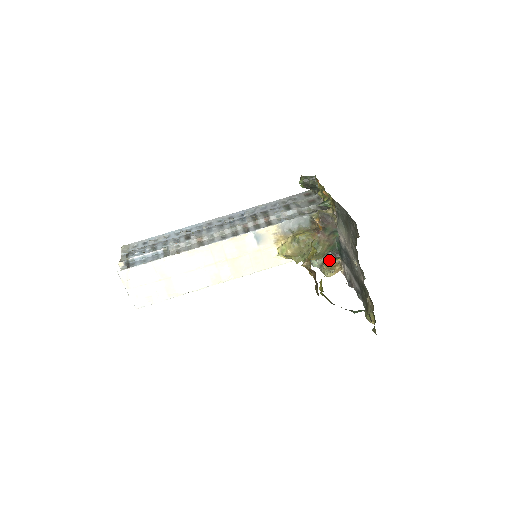
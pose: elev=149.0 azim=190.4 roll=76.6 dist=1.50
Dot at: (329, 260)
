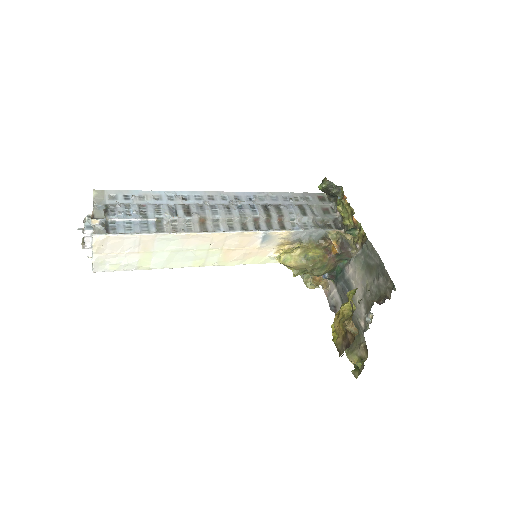
Dot at: occluded
